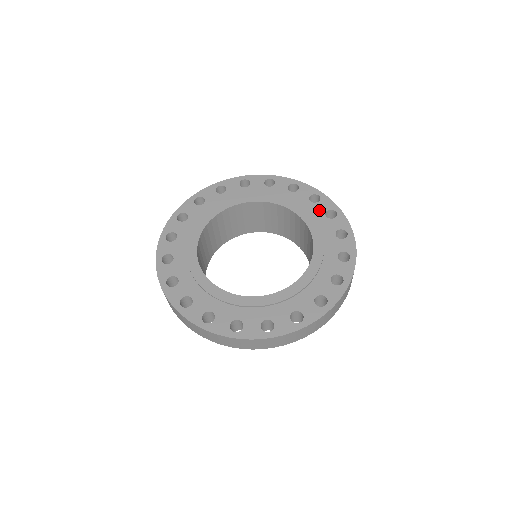
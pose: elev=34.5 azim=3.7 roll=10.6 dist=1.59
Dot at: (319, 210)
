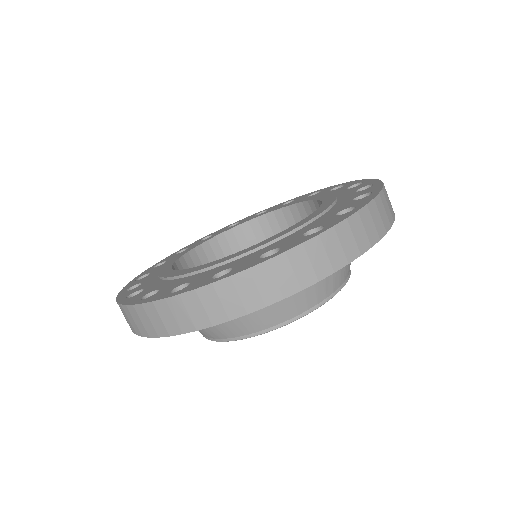
Dot at: occluded
